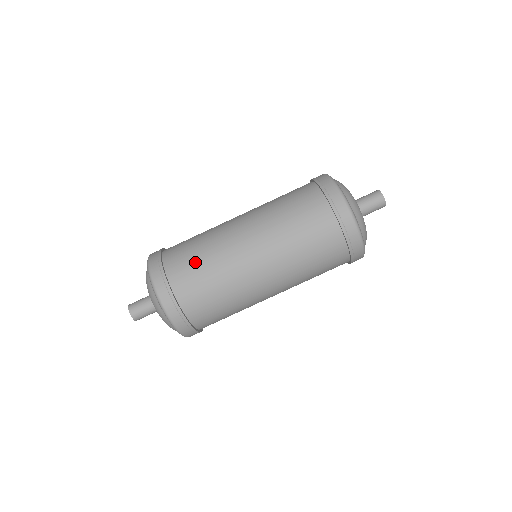
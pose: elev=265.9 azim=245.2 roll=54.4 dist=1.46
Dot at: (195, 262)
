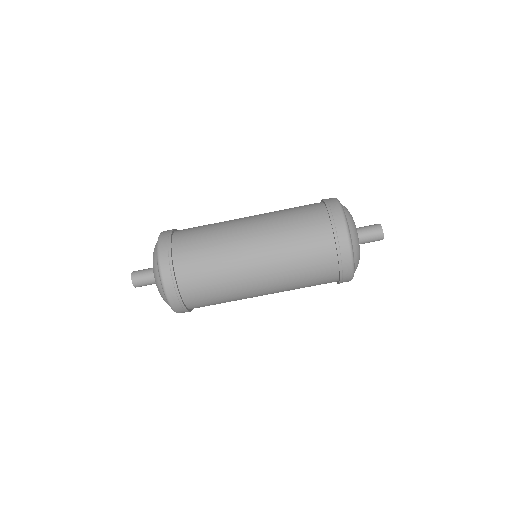
Dot at: (202, 260)
